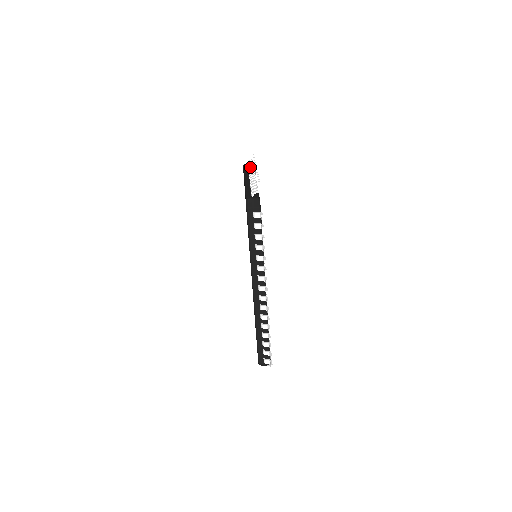
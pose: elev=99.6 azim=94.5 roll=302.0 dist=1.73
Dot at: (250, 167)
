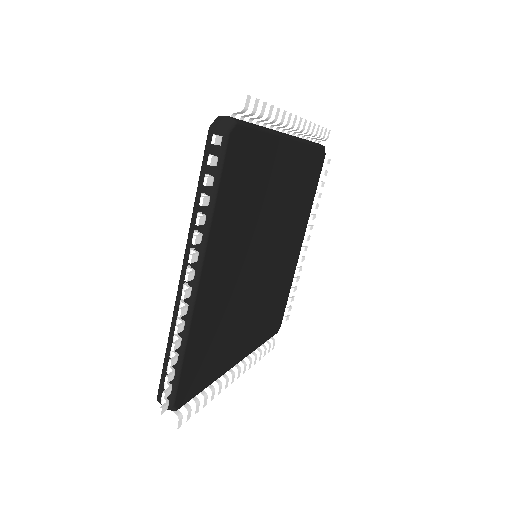
Dot at: occluded
